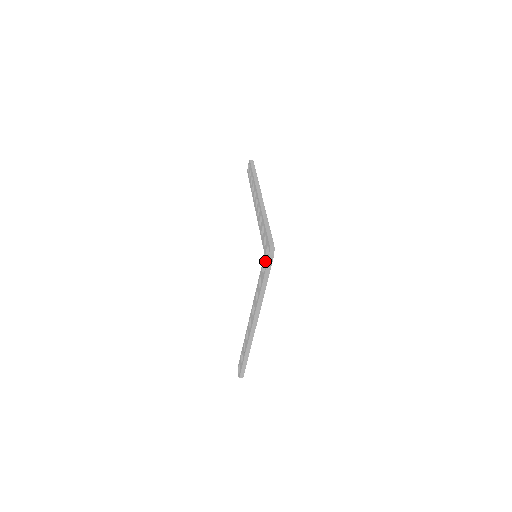
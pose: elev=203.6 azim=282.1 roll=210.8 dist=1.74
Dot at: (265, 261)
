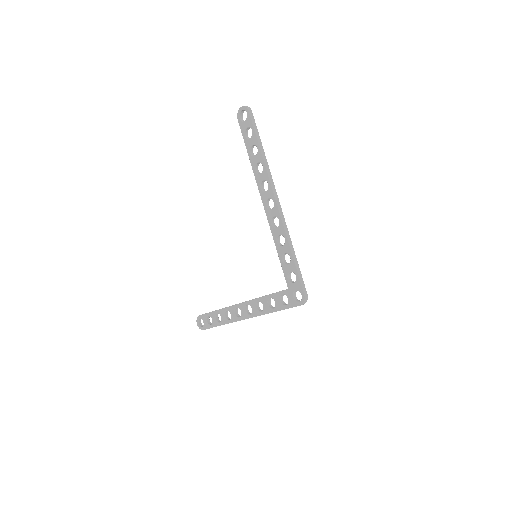
Dot at: (290, 299)
